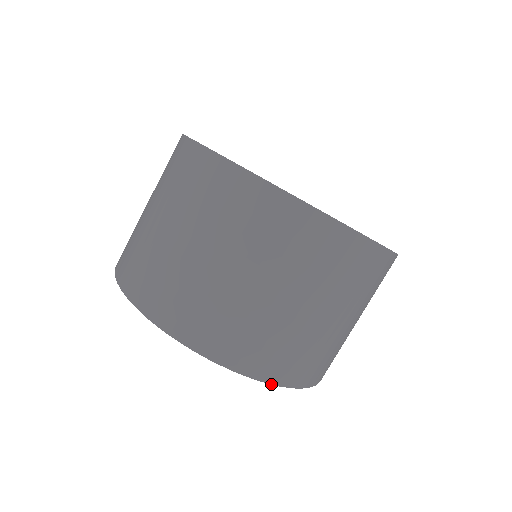
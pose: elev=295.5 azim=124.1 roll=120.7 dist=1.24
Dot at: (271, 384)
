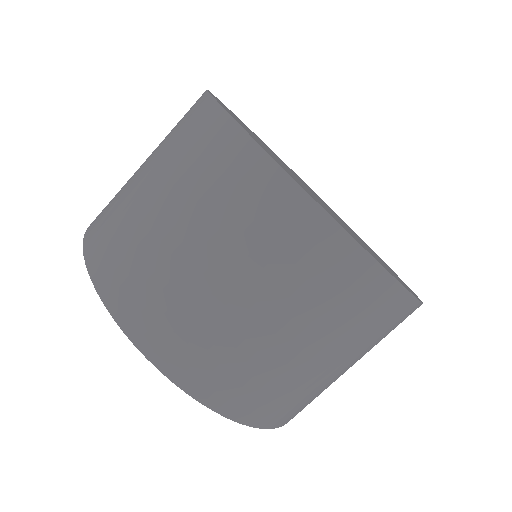
Dot at: (105, 305)
